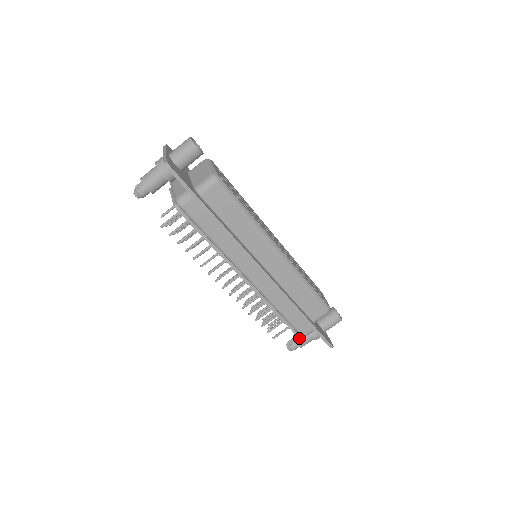
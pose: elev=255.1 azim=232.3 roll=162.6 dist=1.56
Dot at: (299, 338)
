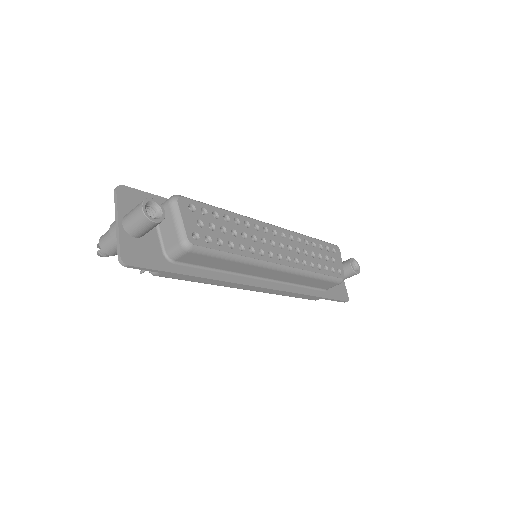
Dot at: occluded
